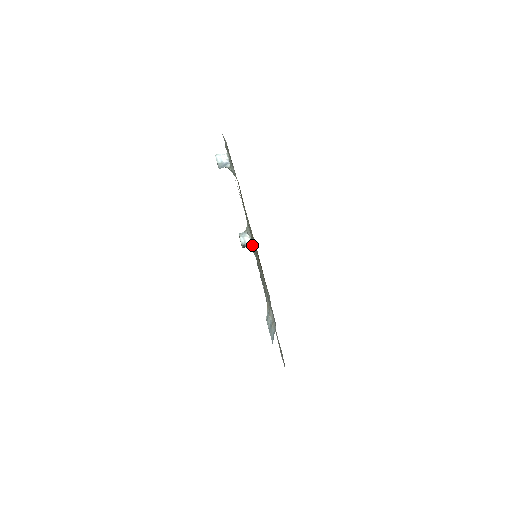
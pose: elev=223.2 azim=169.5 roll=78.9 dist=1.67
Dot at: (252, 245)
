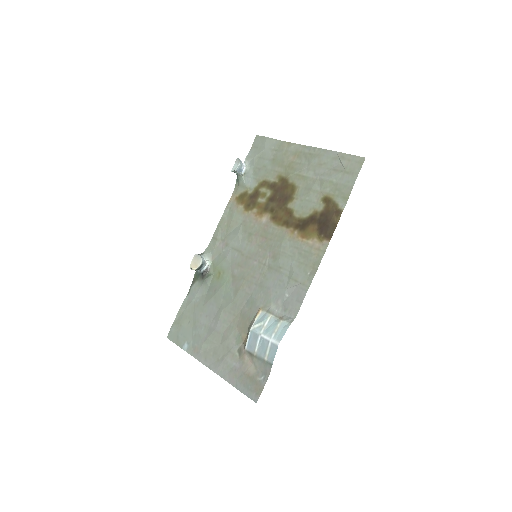
Dot at: (205, 271)
